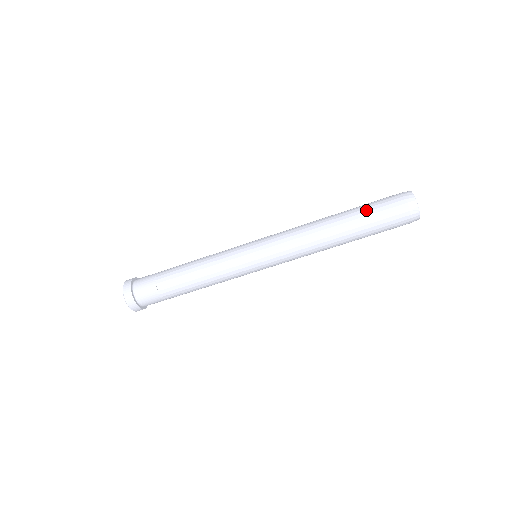
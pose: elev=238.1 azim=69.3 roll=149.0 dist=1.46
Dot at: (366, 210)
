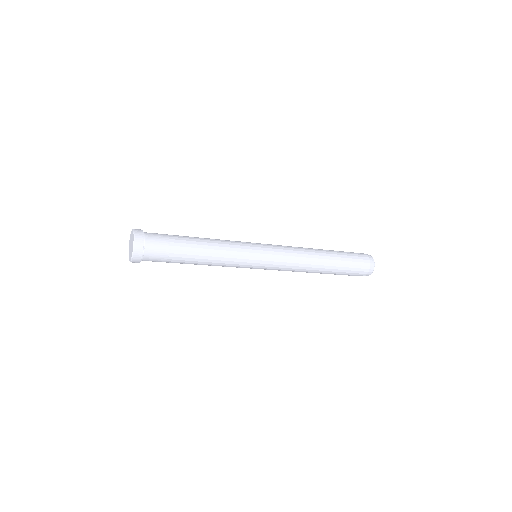
Dot at: (344, 254)
